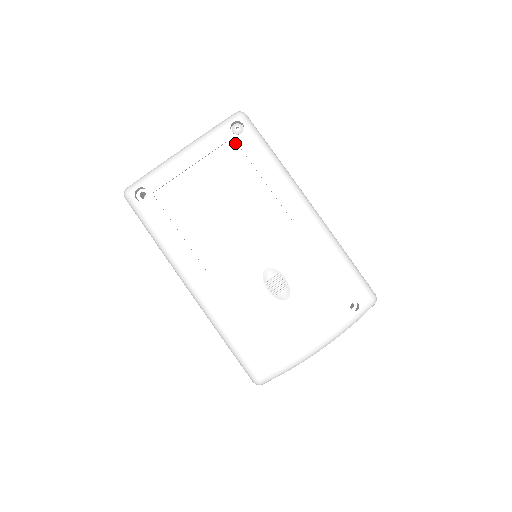
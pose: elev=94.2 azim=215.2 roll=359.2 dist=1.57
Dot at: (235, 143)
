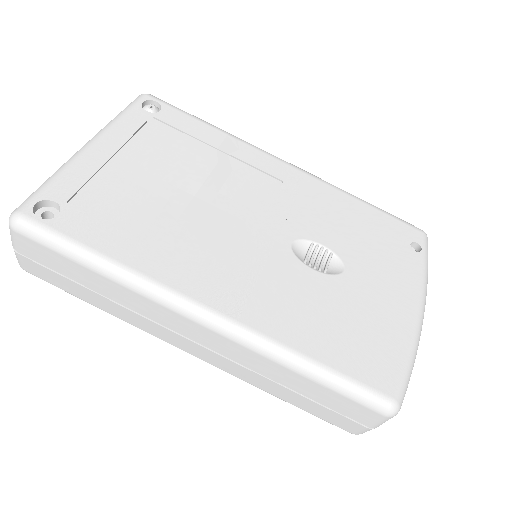
Dot at: (158, 122)
